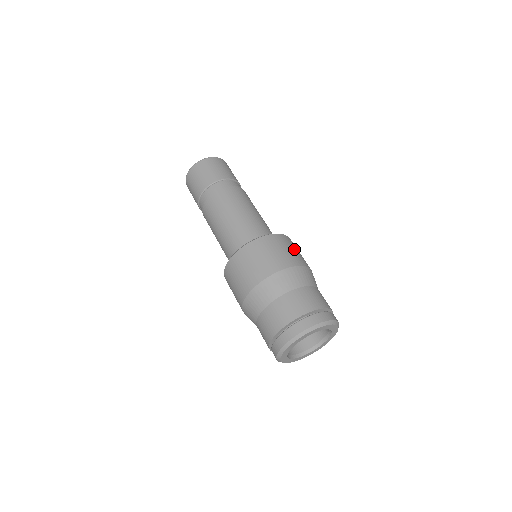
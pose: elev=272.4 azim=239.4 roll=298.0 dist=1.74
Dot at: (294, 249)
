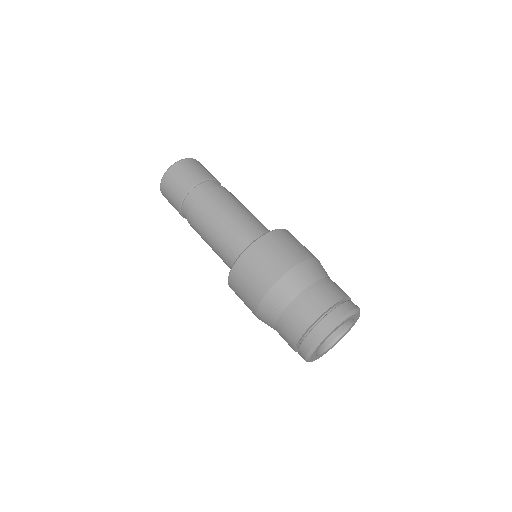
Dot at: (292, 243)
